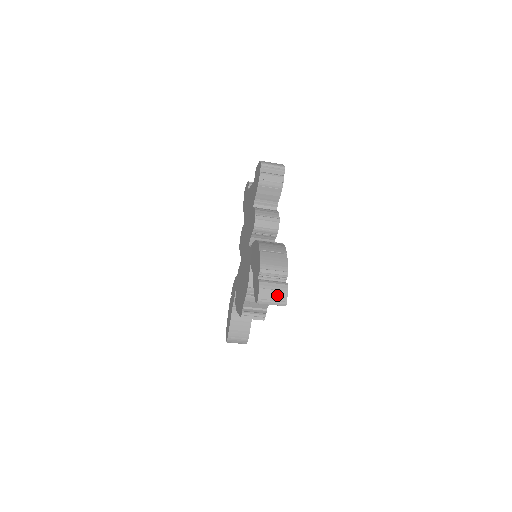
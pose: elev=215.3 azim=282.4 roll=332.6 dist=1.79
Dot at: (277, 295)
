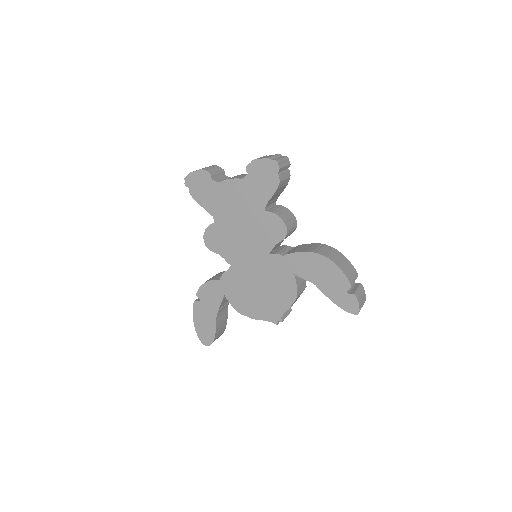
Dot at: (363, 299)
